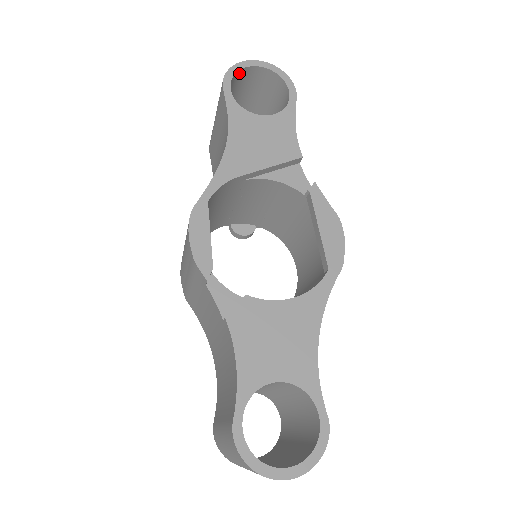
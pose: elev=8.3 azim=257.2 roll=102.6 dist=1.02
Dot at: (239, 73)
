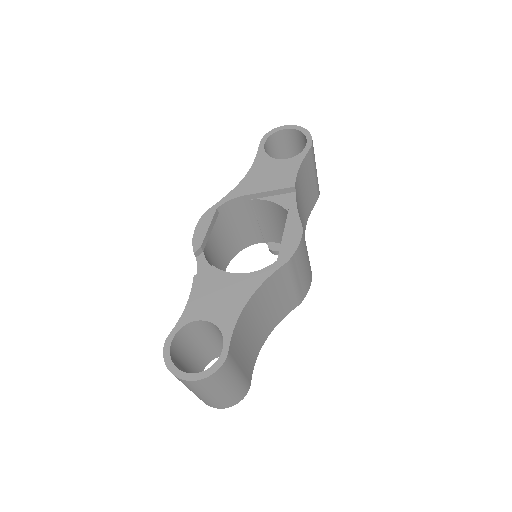
Dot at: (278, 134)
